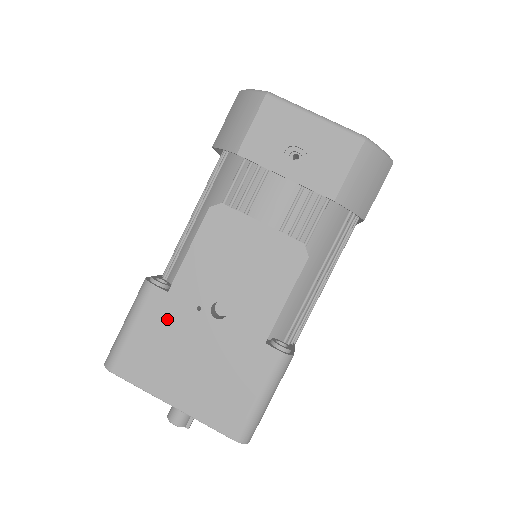
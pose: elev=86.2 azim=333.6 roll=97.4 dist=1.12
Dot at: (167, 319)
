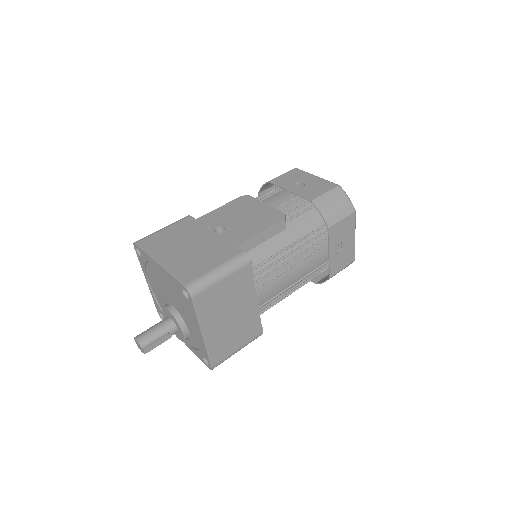
Dot at: (187, 228)
